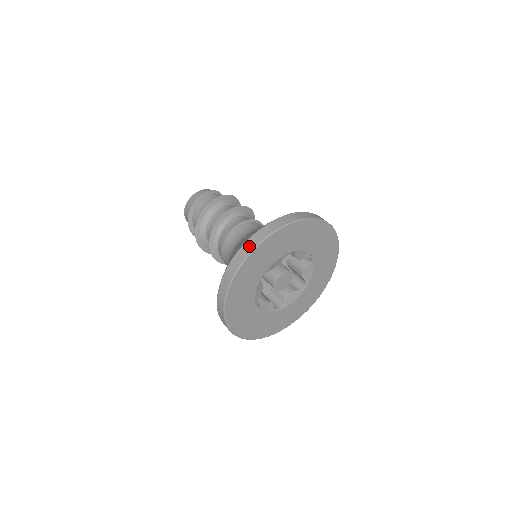
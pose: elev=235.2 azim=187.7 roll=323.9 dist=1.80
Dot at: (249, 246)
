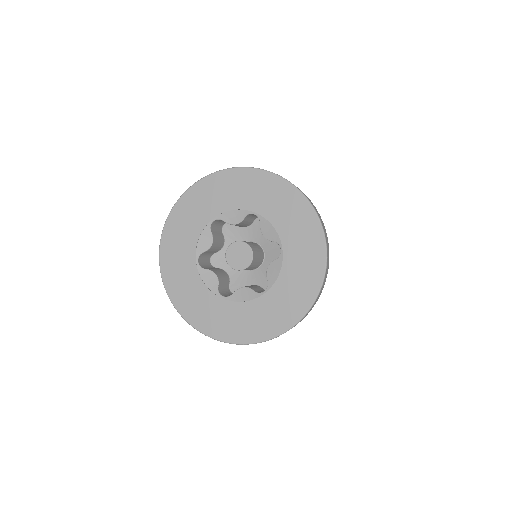
Dot at: occluded
